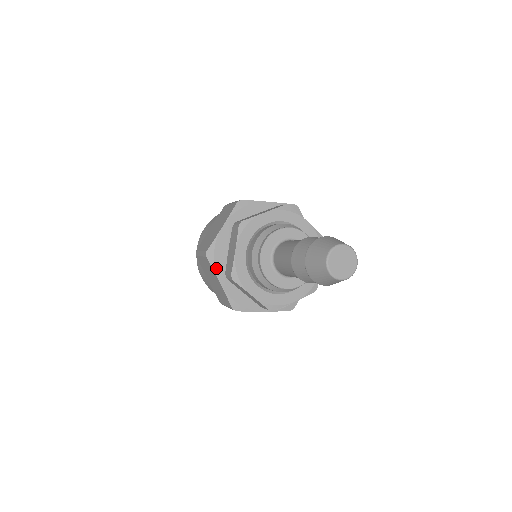
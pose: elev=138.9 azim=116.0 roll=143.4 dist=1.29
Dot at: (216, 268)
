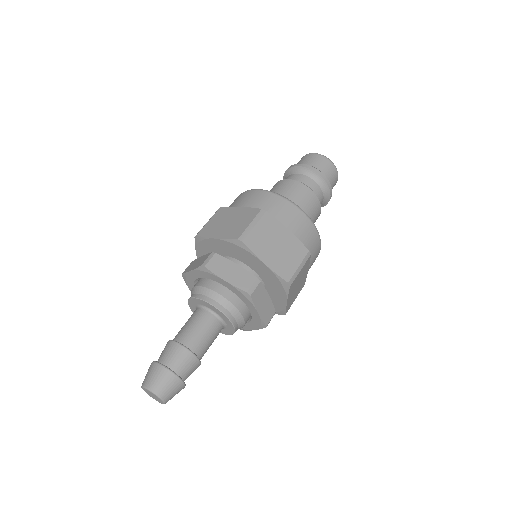
Dot at: (197, 247)
